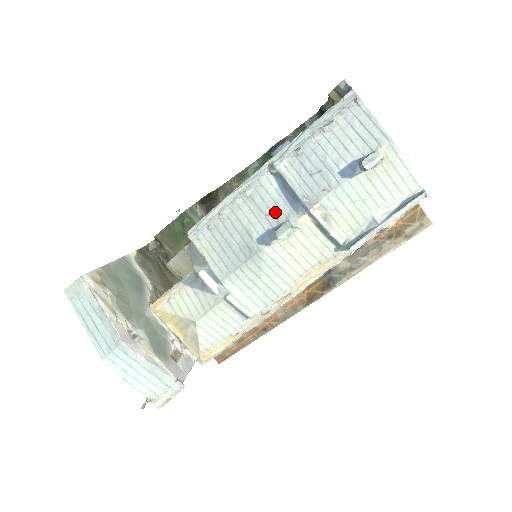
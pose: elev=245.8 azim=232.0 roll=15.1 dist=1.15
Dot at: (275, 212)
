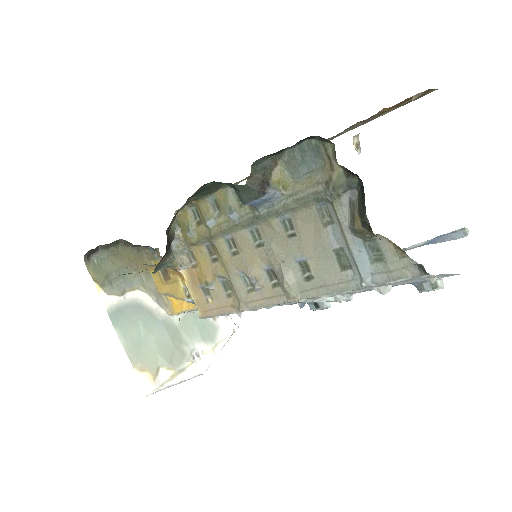
Dot at: occluded
